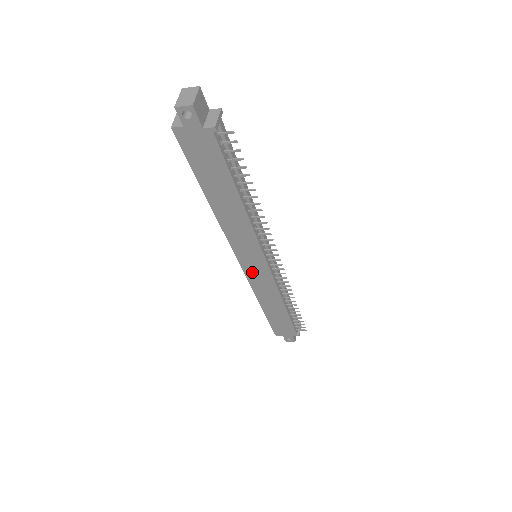
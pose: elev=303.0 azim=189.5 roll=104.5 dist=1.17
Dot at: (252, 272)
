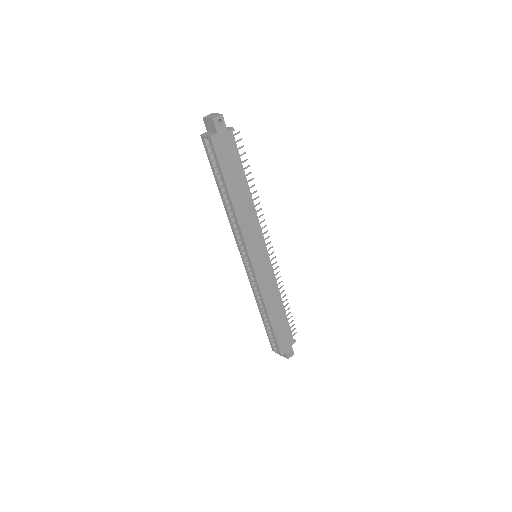
Dot at: (260, 270)
